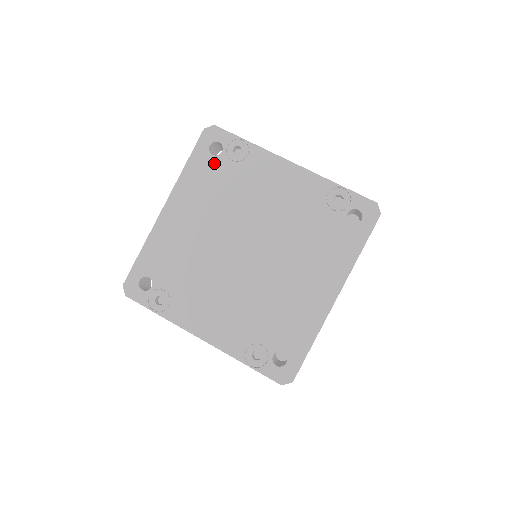
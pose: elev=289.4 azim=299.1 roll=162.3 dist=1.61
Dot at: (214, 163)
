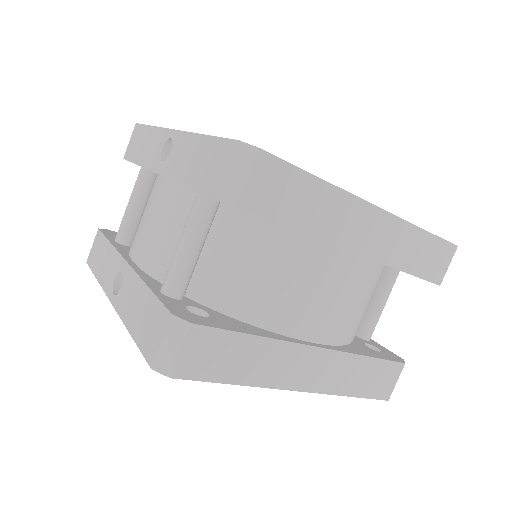
Dot at: occluded
